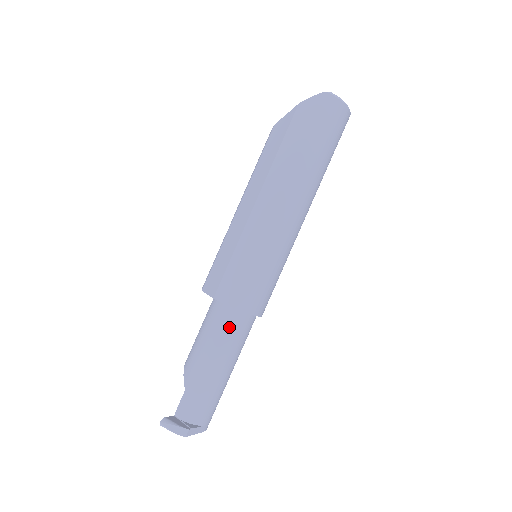
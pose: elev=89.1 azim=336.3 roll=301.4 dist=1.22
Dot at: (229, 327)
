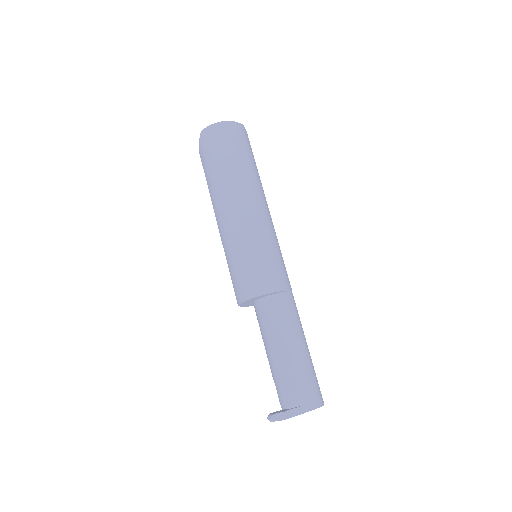
Dot at: (264, 316)
